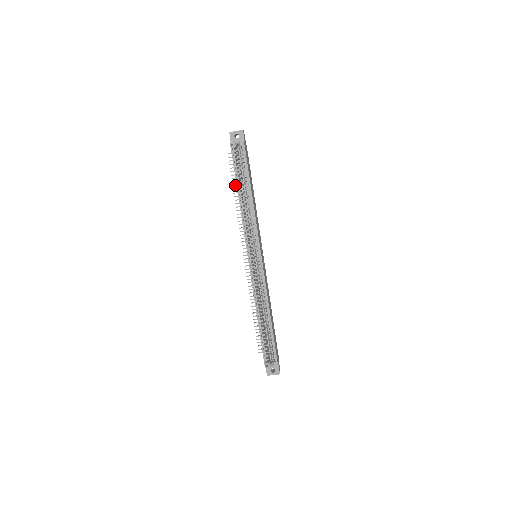
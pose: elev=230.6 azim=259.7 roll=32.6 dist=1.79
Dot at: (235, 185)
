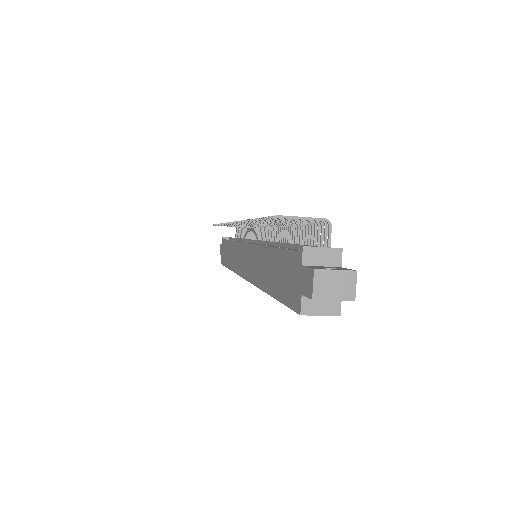
Dot at: occluded
